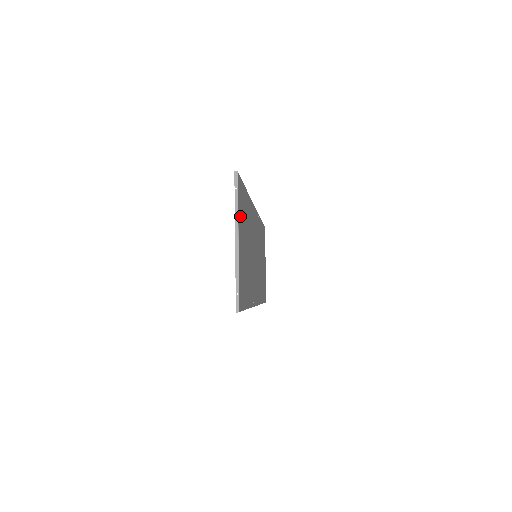
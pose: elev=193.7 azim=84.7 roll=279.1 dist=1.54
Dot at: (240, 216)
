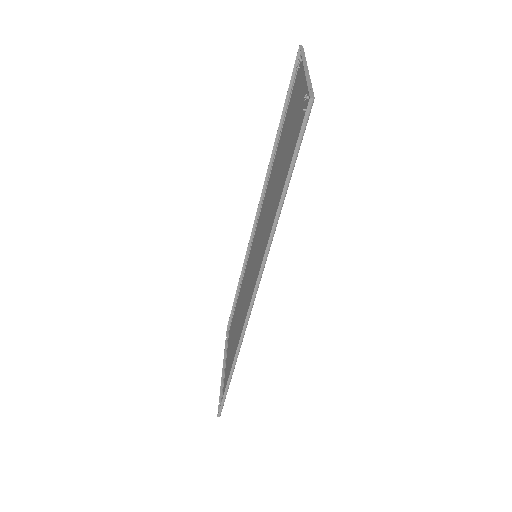
Dot at: (300, 79)
